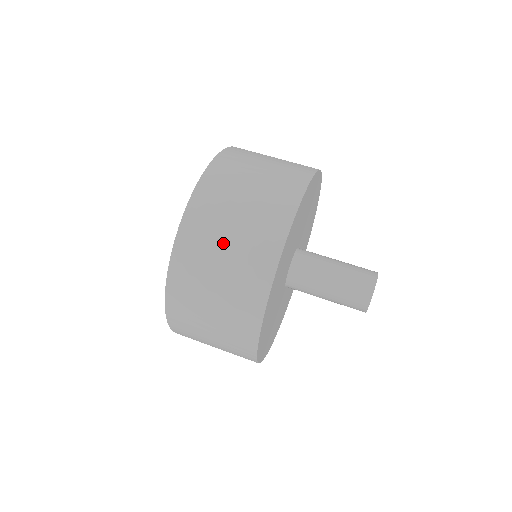
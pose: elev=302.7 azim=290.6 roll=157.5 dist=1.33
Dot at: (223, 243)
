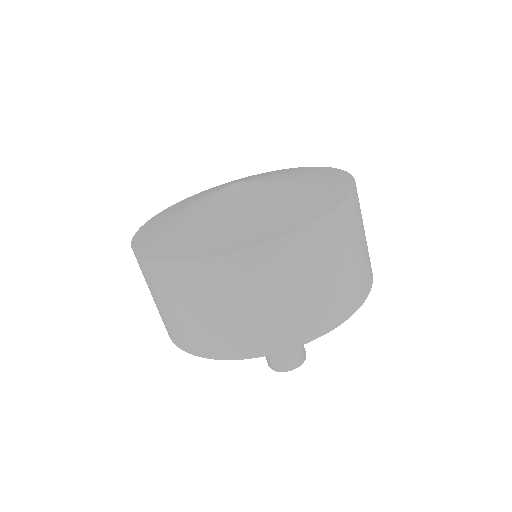
Dot at: (292, 289)
